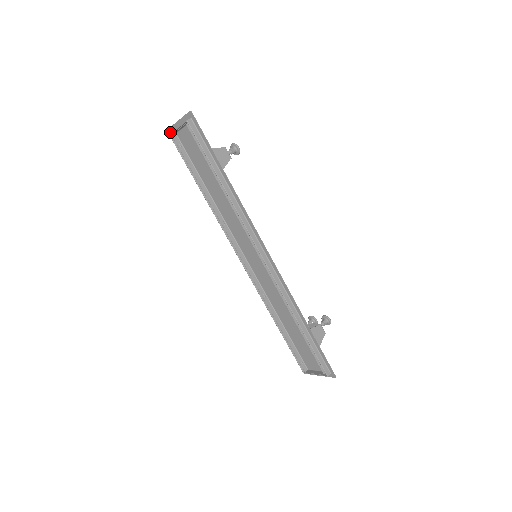
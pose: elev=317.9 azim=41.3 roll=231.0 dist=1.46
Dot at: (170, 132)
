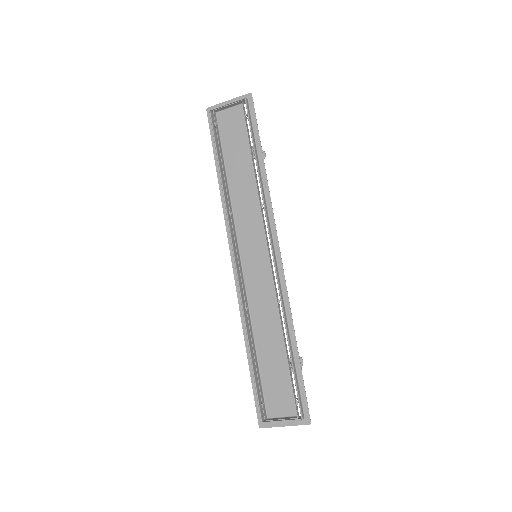
Dot at: (207, 111)
